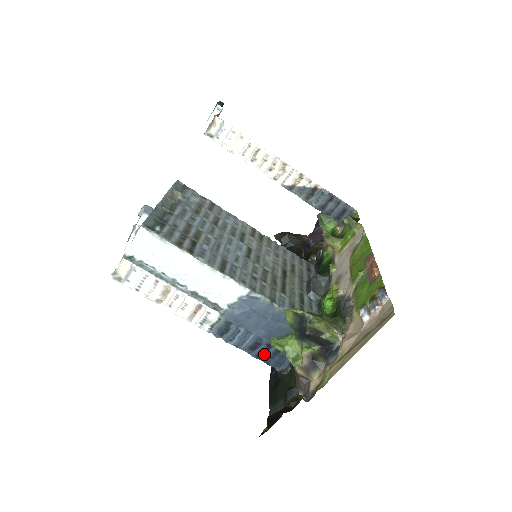
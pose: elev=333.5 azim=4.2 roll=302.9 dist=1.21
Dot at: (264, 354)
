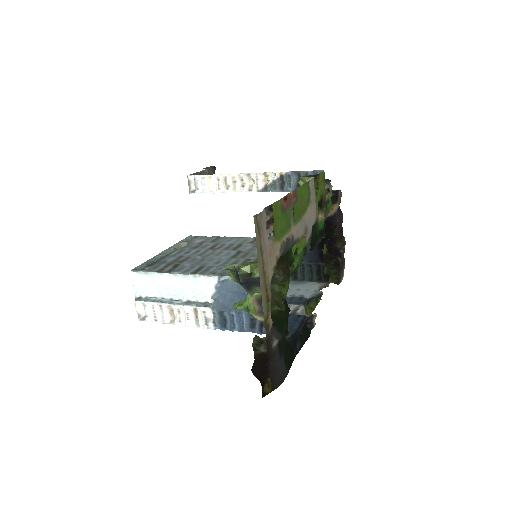
Dot at: occluded
